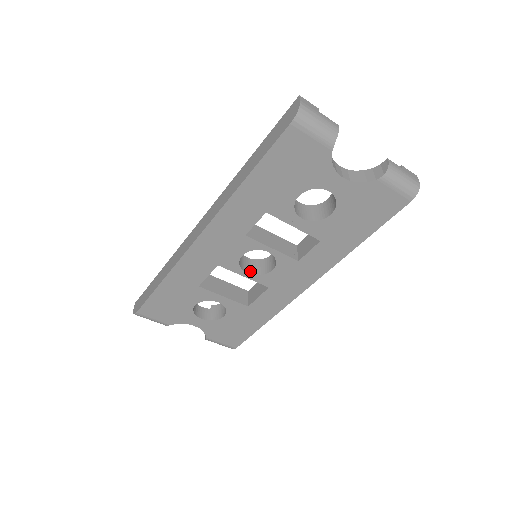
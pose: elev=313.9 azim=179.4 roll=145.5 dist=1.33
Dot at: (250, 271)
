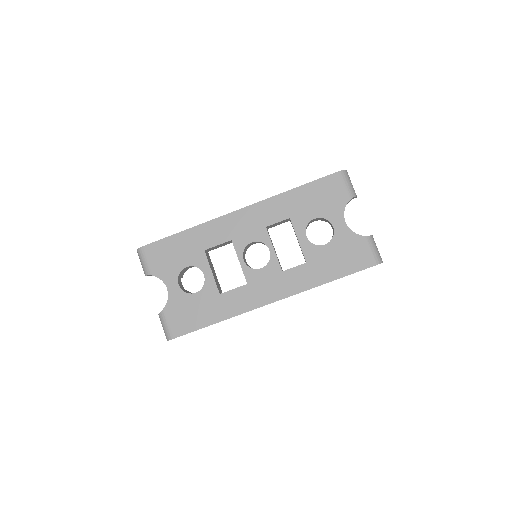
Dot at: (245, 262)
